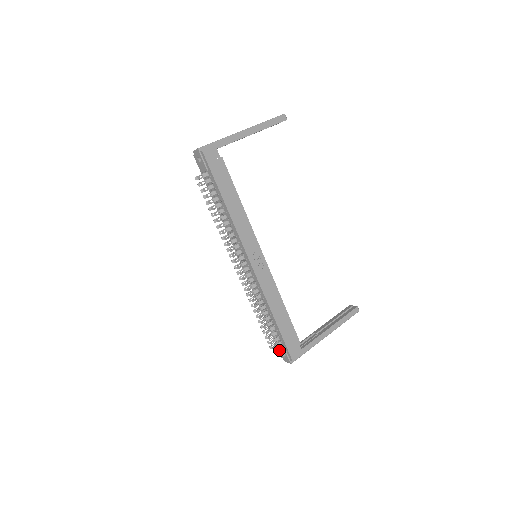
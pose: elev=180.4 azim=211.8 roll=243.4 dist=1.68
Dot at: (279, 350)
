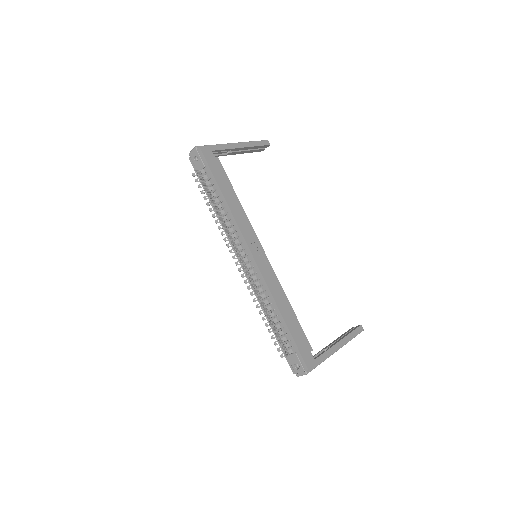
Dot at: (290, 362)
